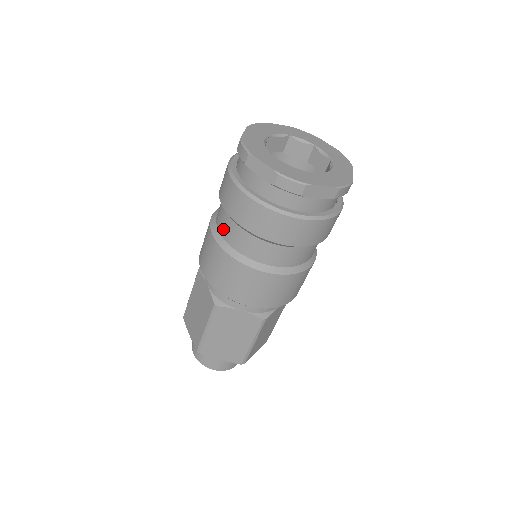
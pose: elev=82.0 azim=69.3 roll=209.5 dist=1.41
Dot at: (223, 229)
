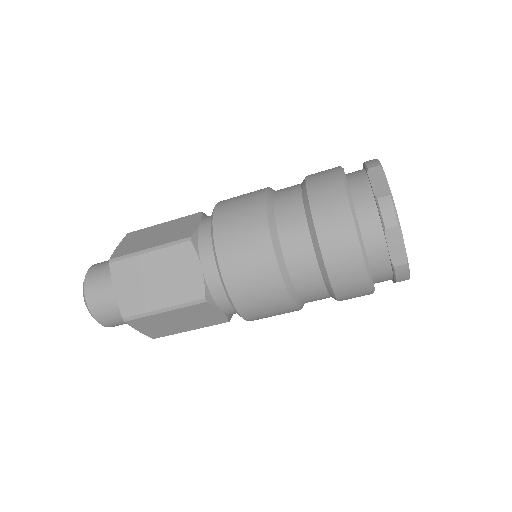
Dot at: (282, 195)
